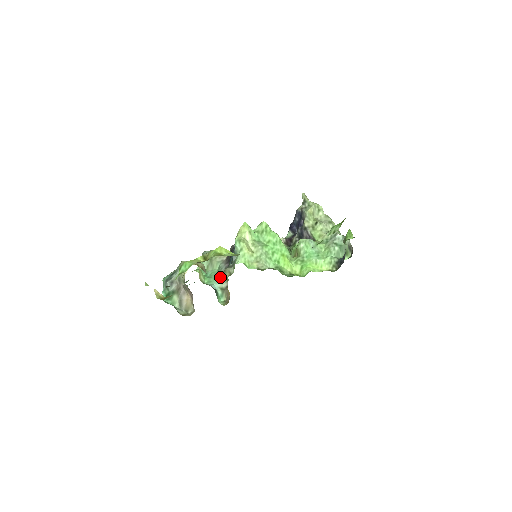
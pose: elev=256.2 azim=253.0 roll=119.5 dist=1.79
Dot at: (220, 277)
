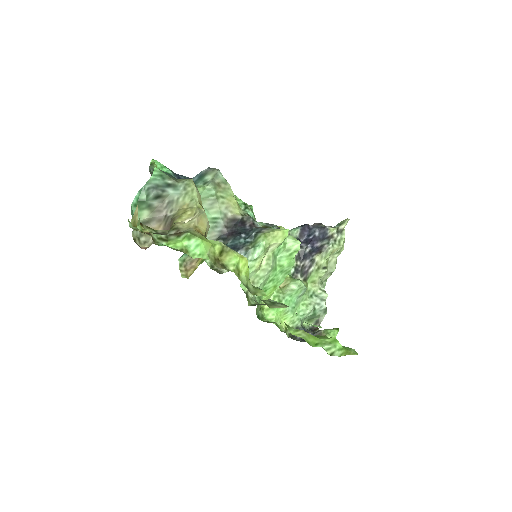
Dot at: occluded
